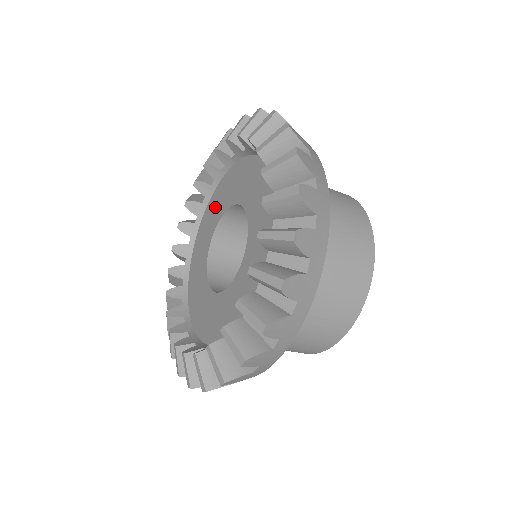
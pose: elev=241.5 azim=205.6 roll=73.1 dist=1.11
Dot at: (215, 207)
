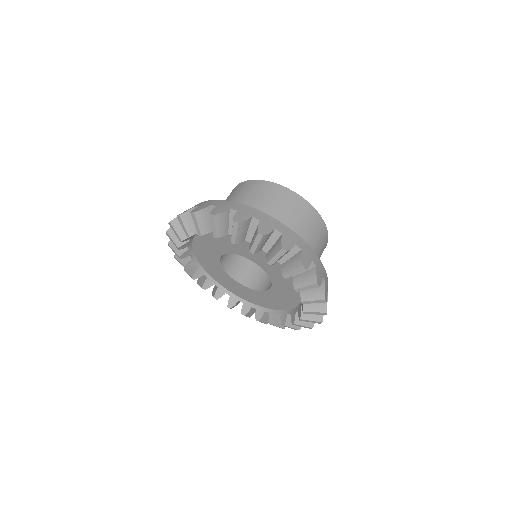
Dot at: (209, 263)
